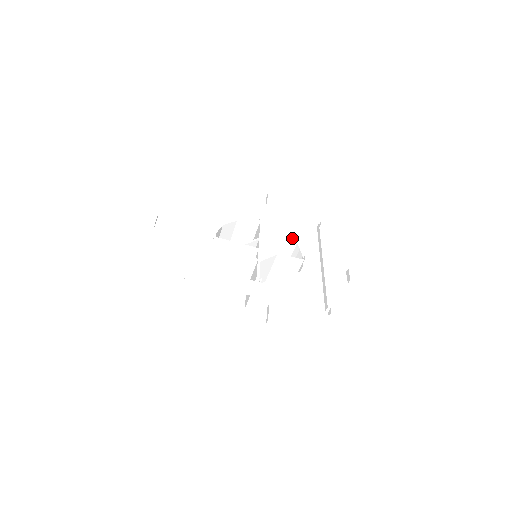
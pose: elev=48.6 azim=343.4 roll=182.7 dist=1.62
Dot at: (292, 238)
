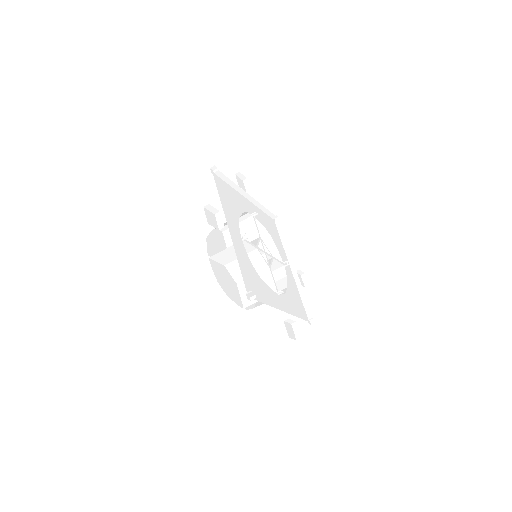
Dot at: (270, 236)
